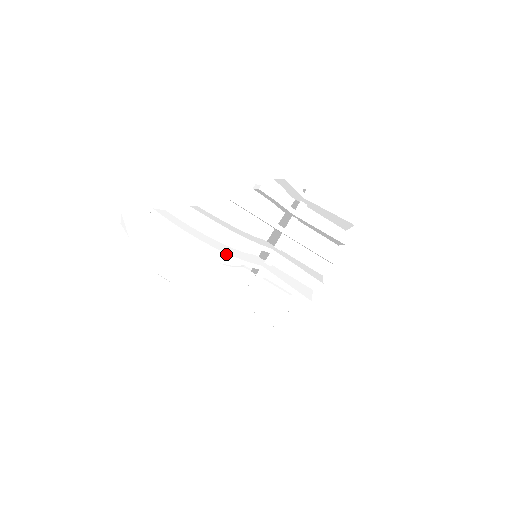
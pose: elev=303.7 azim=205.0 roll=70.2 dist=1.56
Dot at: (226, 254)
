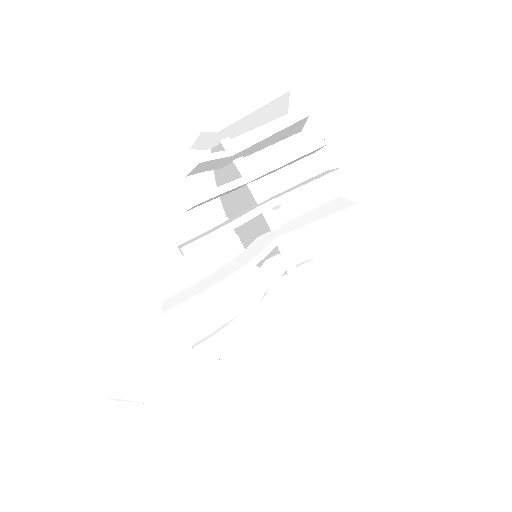
Dot at: (249, 301)
